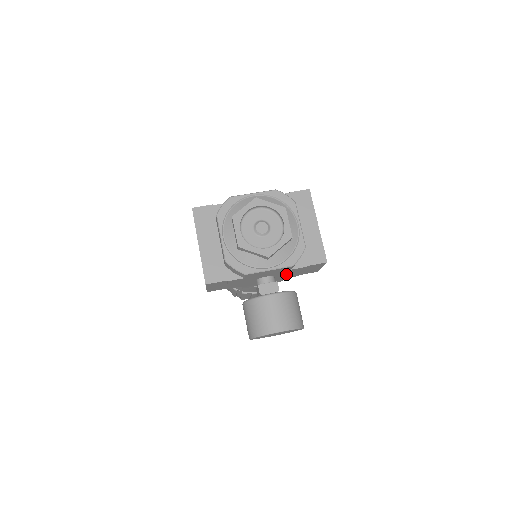
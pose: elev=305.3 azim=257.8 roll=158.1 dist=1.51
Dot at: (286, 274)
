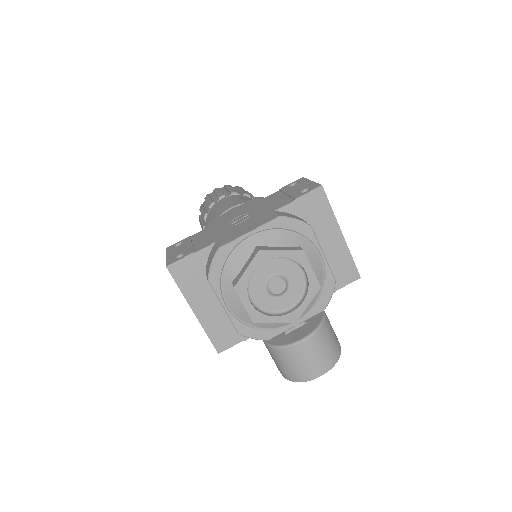
Dot at: occluded
